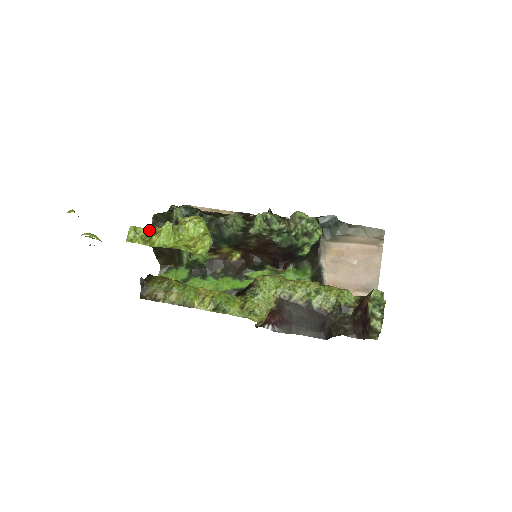
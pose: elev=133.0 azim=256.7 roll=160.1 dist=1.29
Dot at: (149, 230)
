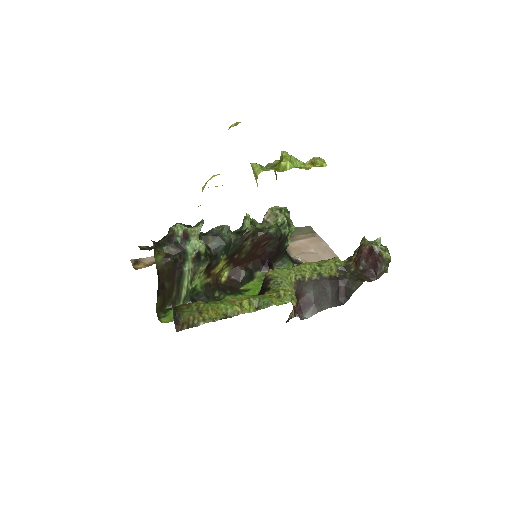
Dot at: (264, 167)
